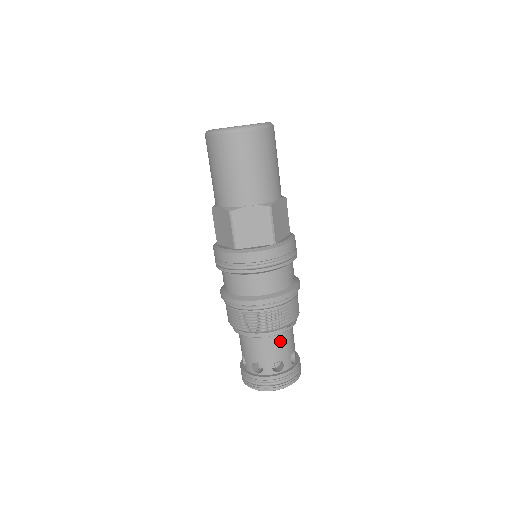
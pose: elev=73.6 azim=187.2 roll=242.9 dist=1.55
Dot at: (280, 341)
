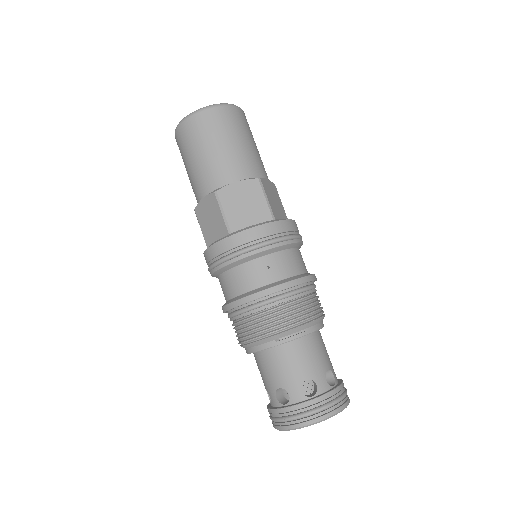
Dot at: (276, 360)
